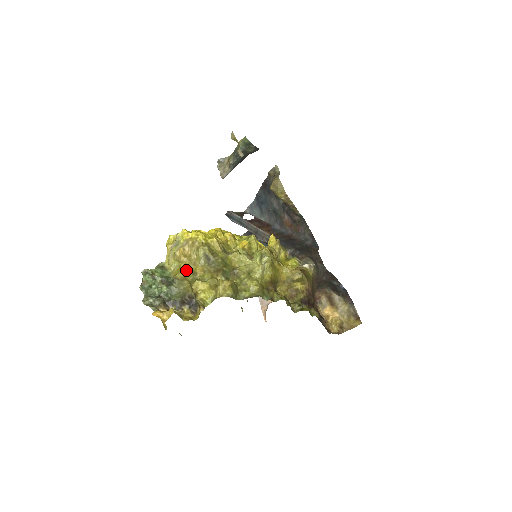
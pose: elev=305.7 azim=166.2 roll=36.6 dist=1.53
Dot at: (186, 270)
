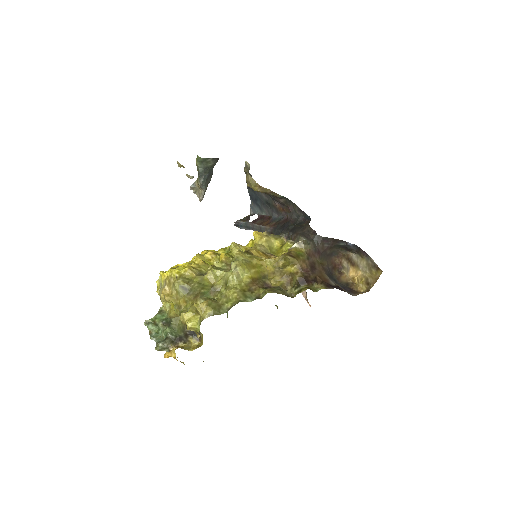
Dot at: (174, 307)
